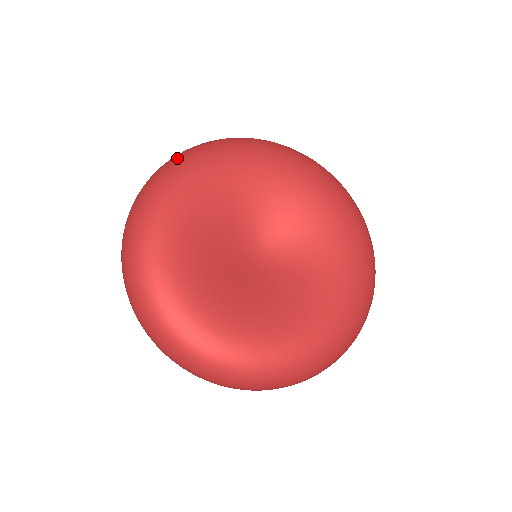
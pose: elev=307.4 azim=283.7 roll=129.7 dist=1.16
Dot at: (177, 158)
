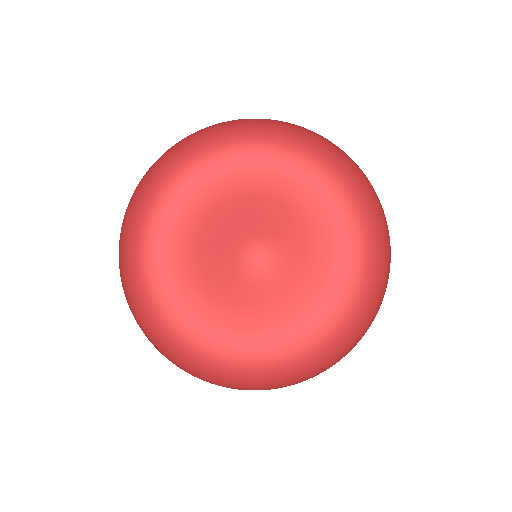
Dot at: (191, 140)
